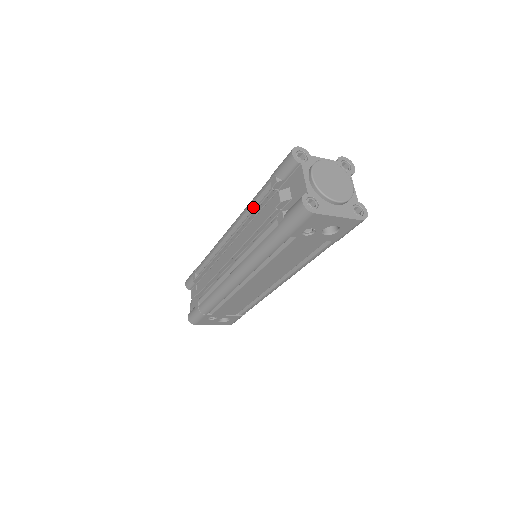
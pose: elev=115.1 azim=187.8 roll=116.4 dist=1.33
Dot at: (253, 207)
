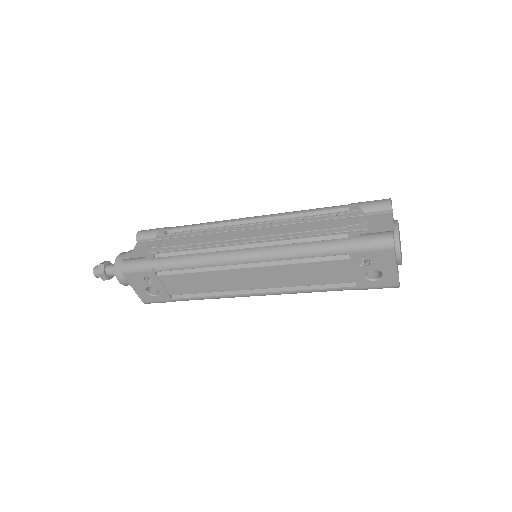
Dot at: (308, 214)
